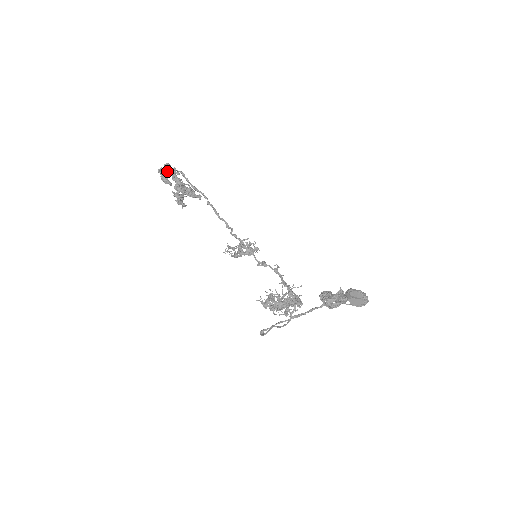
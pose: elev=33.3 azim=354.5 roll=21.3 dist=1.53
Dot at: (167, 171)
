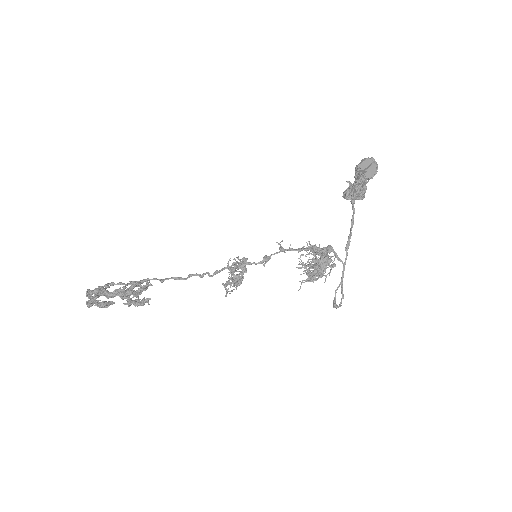
Dot at: (97, 294)
